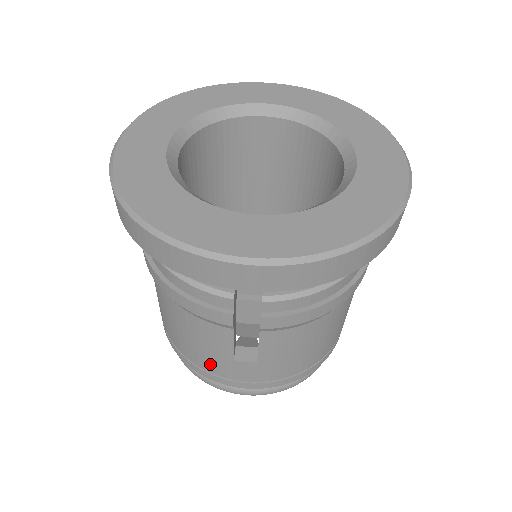
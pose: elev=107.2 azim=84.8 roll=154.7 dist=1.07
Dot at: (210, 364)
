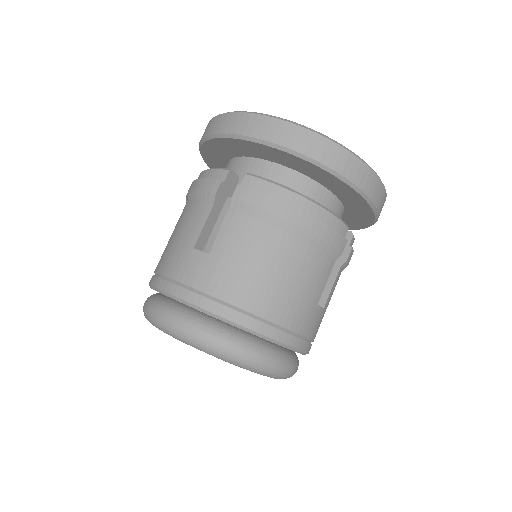
Dot at: (172, 262)
